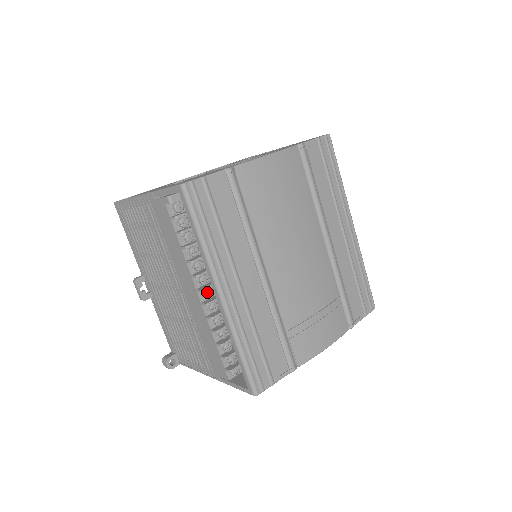
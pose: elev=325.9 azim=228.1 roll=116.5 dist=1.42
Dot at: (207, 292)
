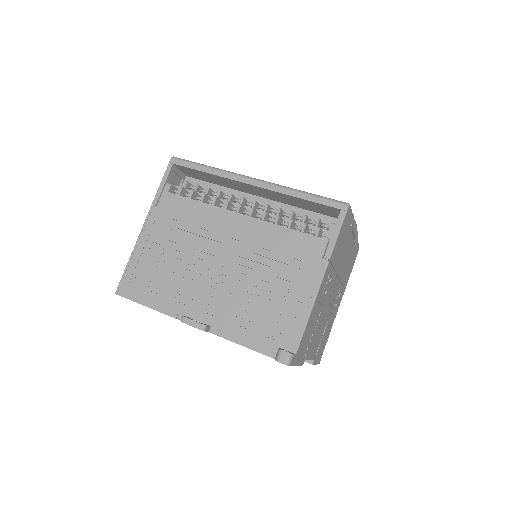
Dot at: (245, 210)
